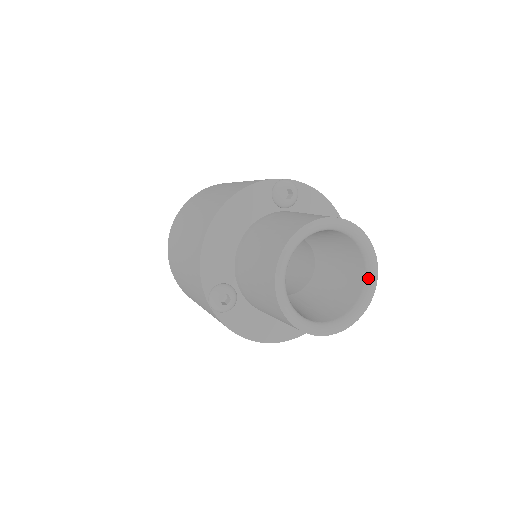
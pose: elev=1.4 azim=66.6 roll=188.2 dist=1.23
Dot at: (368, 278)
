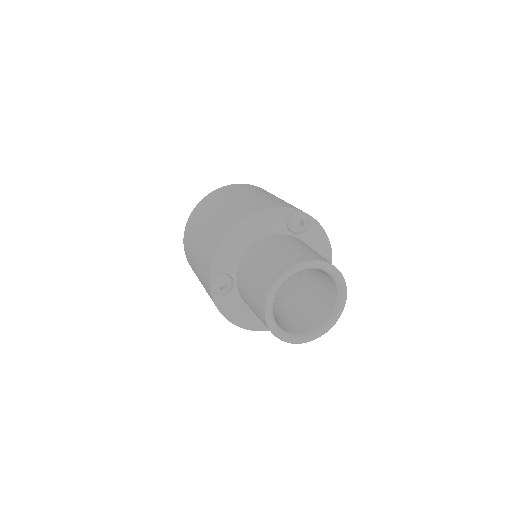
Dot at: (334, 313)
